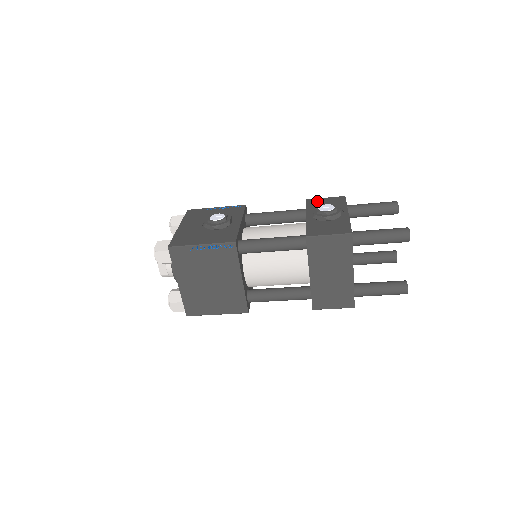
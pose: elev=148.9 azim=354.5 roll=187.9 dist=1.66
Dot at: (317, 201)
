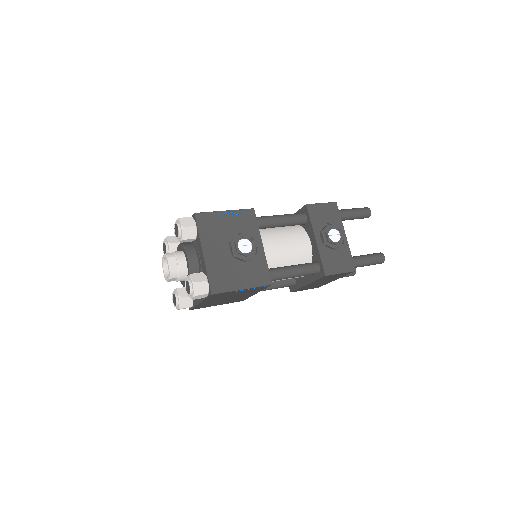
Dot at: (317, 210)
